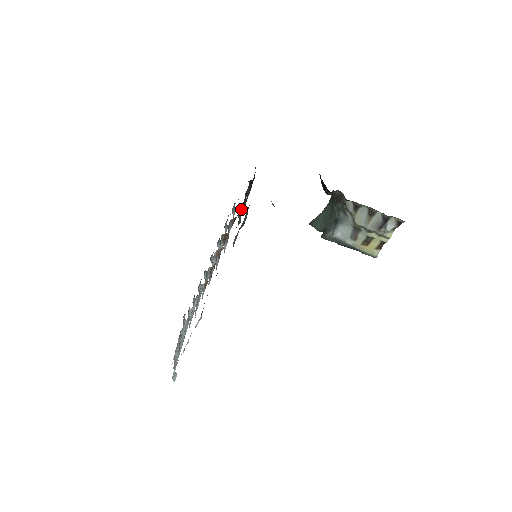
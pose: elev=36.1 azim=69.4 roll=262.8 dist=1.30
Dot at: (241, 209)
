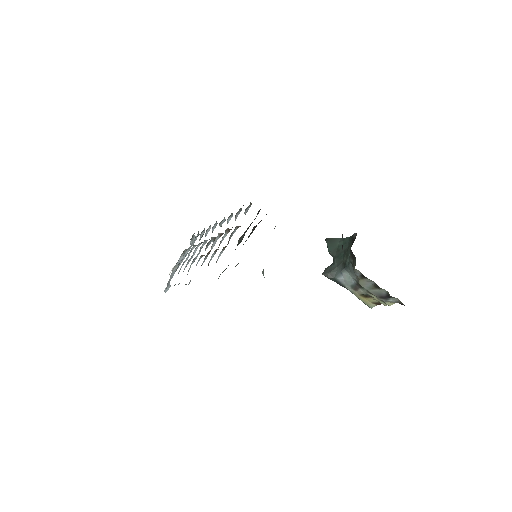
Dot at: (246, 230)
